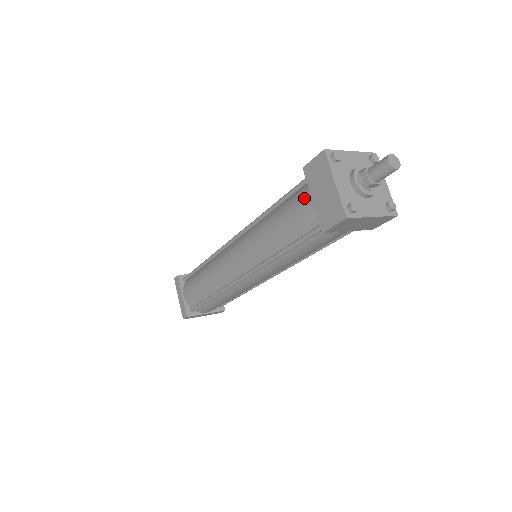
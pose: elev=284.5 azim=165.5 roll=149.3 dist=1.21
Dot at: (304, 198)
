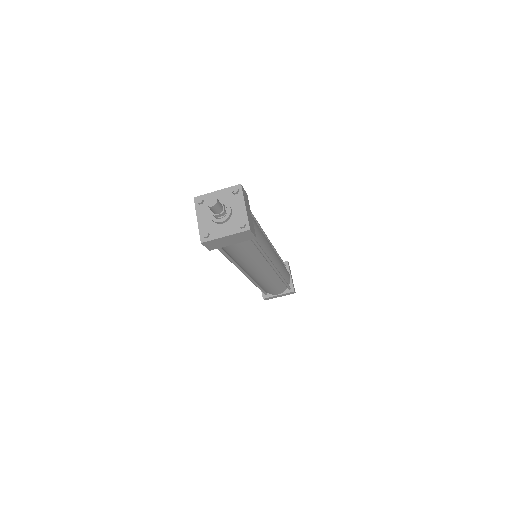
Dot at: occluded
